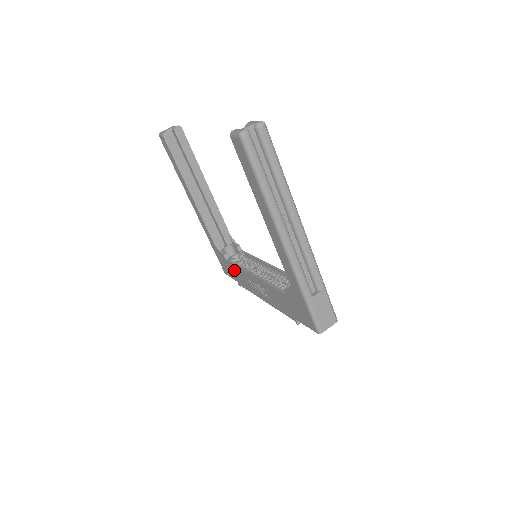
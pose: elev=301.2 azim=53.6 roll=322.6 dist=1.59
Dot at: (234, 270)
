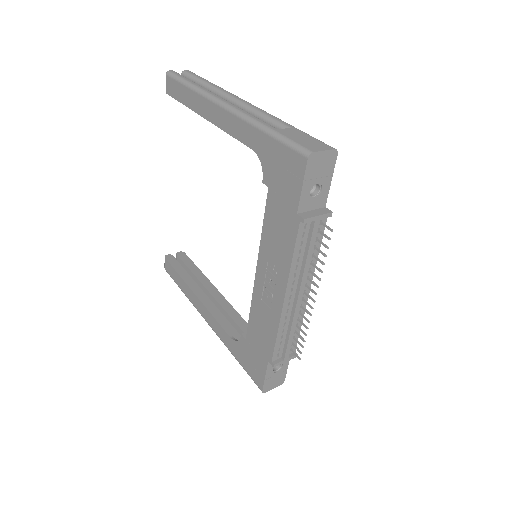
Dot at: (255, 336)
